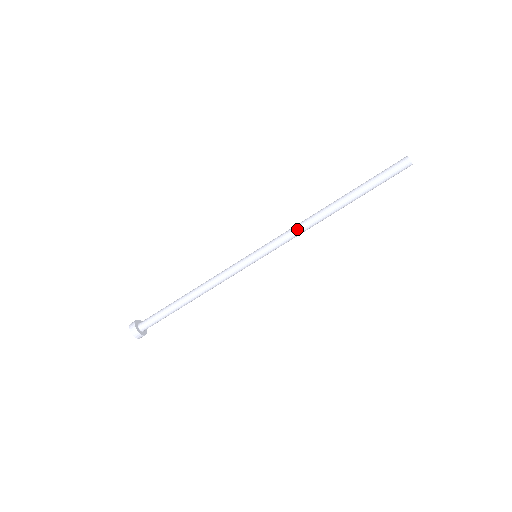
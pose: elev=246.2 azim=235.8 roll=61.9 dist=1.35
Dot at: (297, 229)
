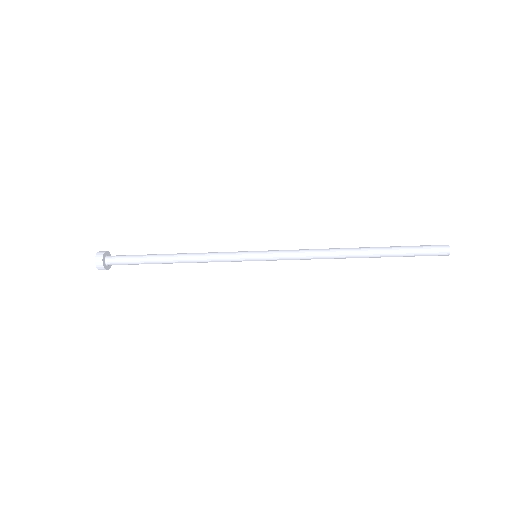
Dot at: (309, 257)
